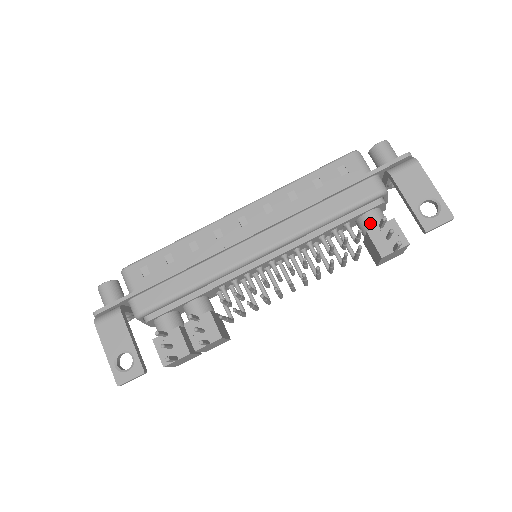
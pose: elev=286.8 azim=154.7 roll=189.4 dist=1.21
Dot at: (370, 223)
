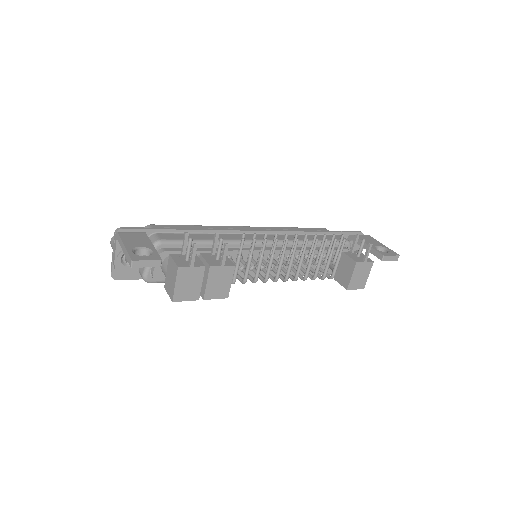
Dot at: occluded
